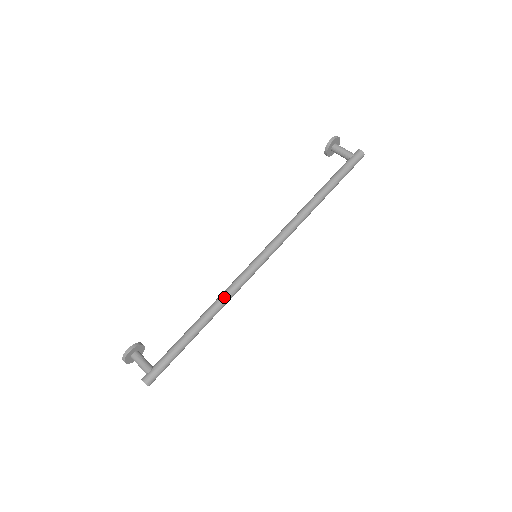
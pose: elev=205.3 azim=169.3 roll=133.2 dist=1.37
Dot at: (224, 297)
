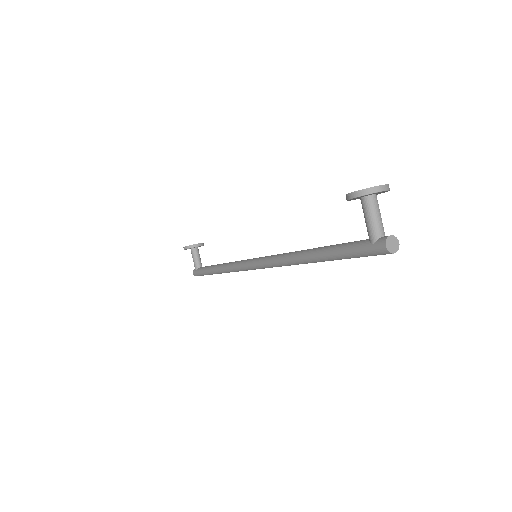
Dot at: (229, 269)
